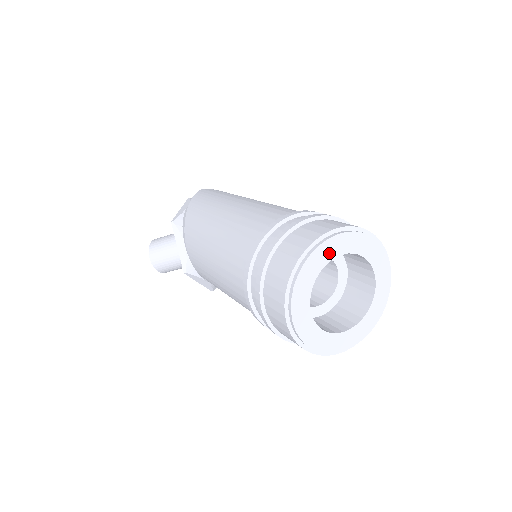
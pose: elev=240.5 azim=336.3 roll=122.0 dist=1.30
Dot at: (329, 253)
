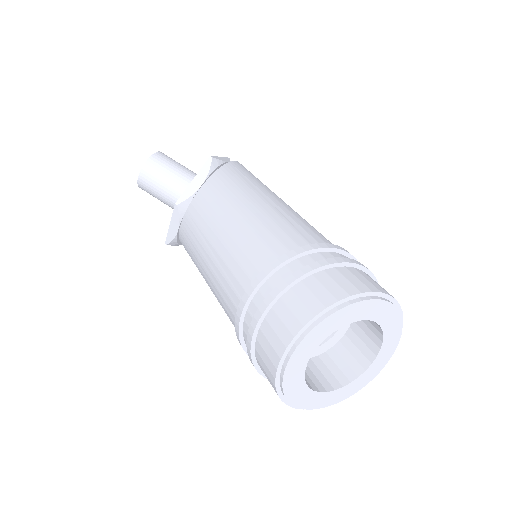
Dot at: (378, 313)
